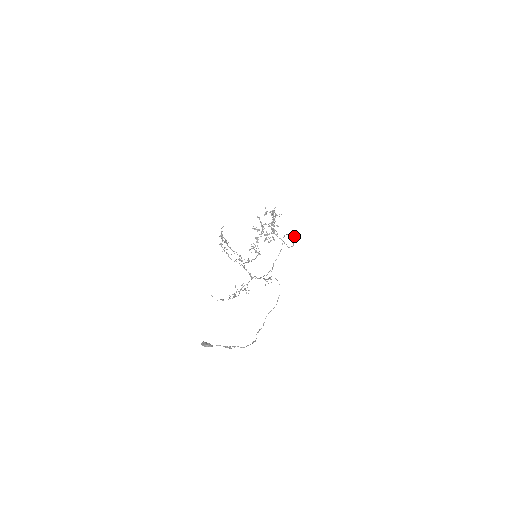
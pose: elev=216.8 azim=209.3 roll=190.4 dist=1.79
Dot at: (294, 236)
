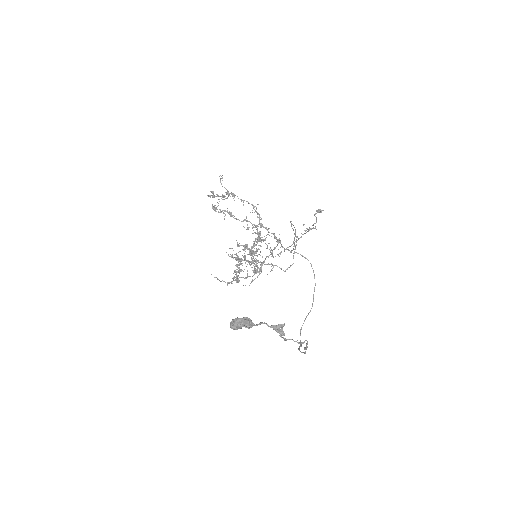
Dot at: (296, 239)
